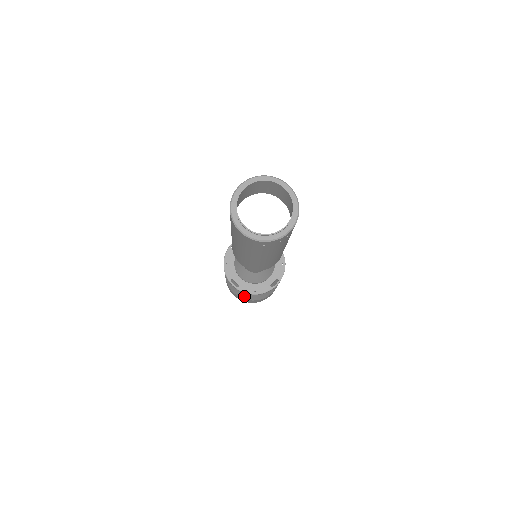
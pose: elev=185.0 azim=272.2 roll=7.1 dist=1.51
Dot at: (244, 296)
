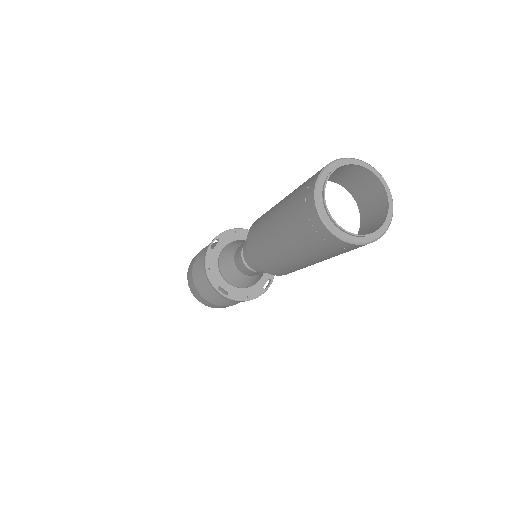
Dot at: (222, 303)
